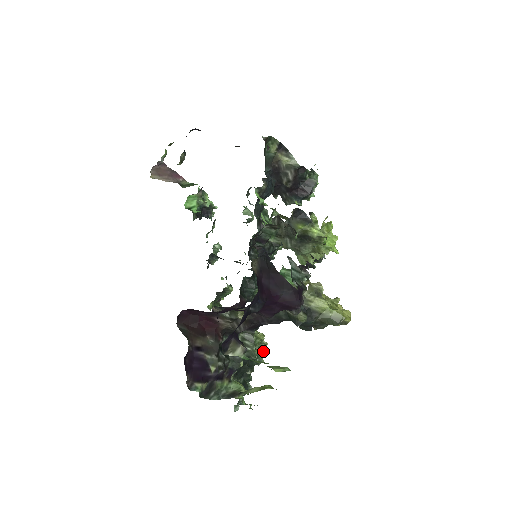
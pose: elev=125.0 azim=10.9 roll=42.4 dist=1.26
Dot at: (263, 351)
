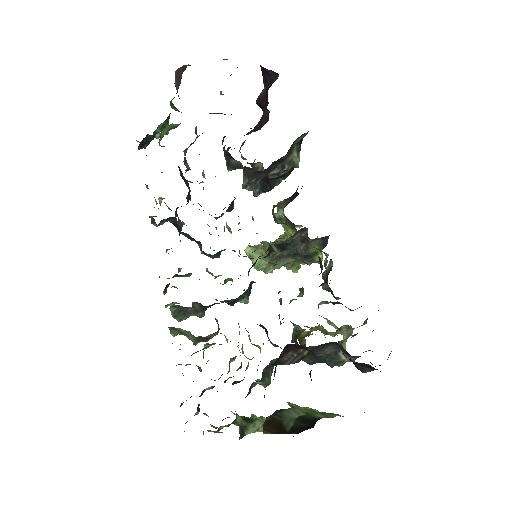
Dot at: occluded
